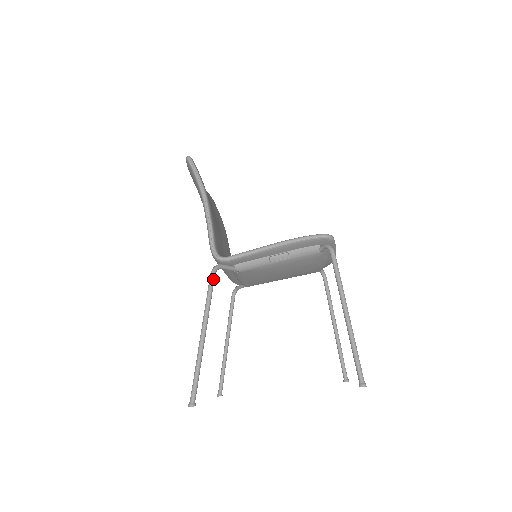
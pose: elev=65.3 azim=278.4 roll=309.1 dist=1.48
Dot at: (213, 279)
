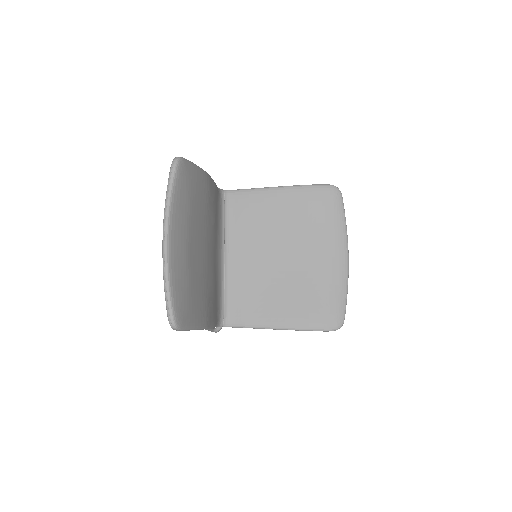
Dot at: occluded
